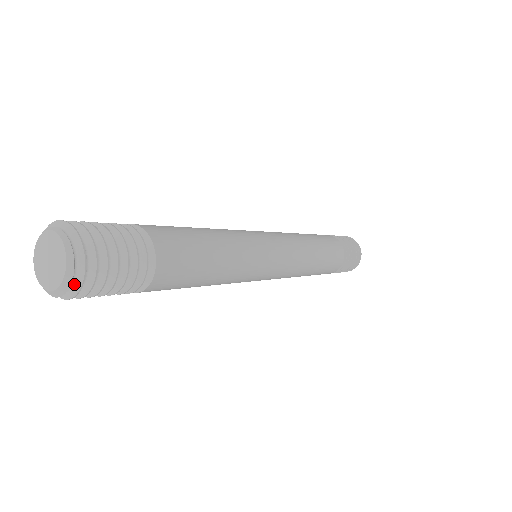
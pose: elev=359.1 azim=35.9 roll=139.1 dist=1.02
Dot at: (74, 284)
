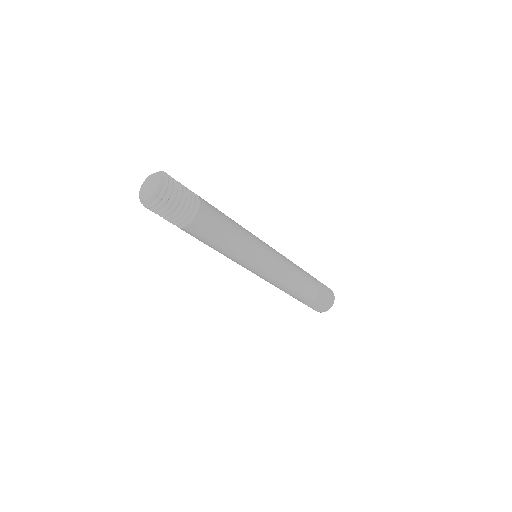
Dot at: (155, 200)
